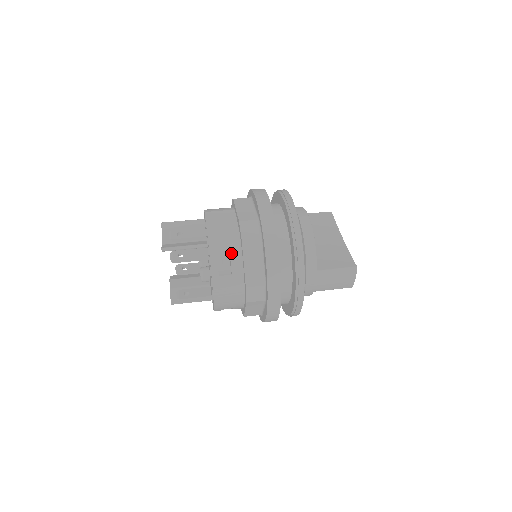
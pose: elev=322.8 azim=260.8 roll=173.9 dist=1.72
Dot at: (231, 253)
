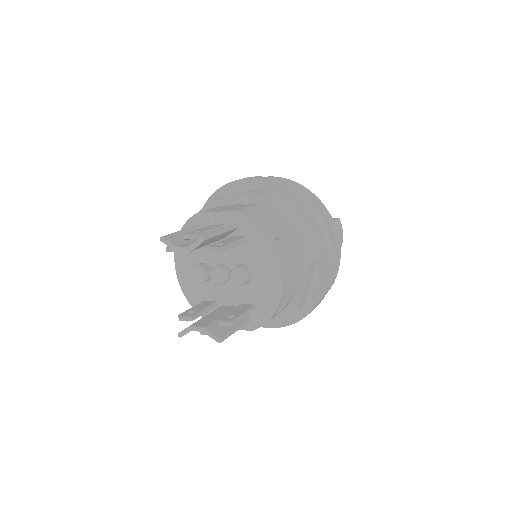
Dot at: (267, 218)
